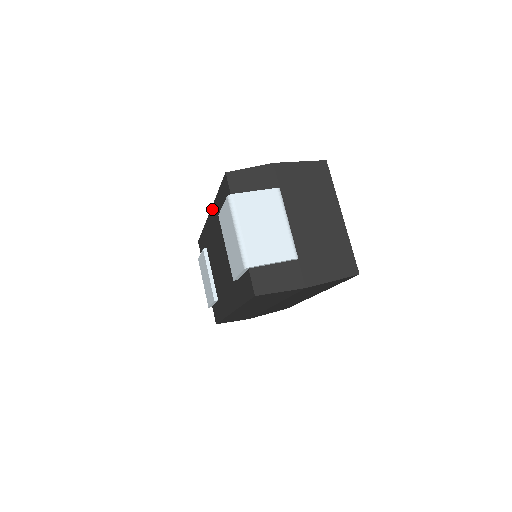
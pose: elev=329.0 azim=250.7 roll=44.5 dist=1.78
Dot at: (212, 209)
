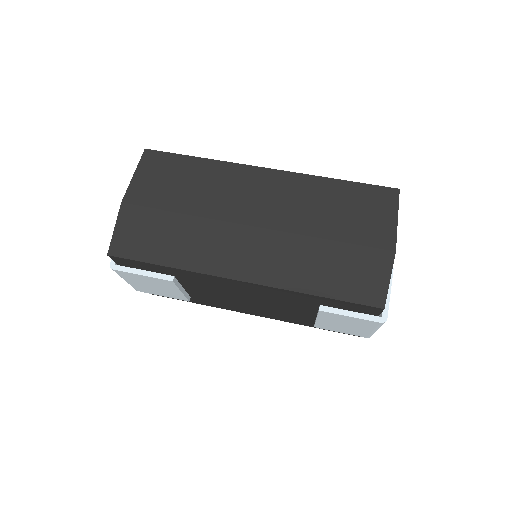
Dot at: (269, 288)
